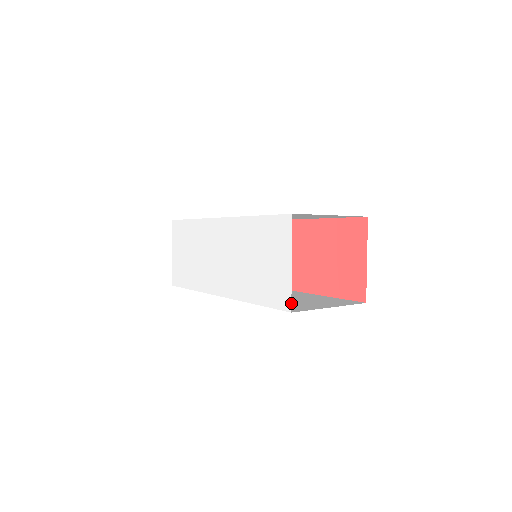
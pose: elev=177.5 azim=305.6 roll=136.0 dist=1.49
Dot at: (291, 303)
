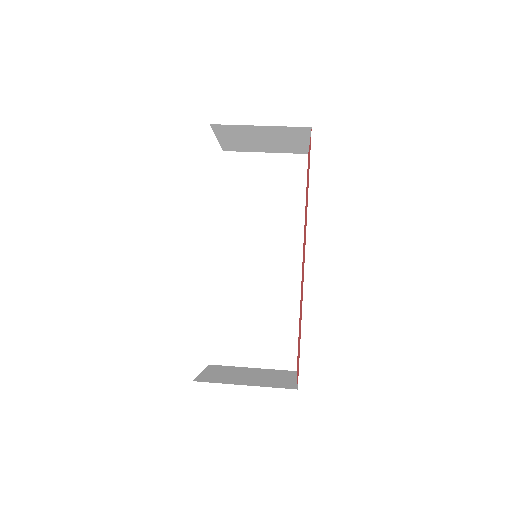
Dot at: (240, 331)
